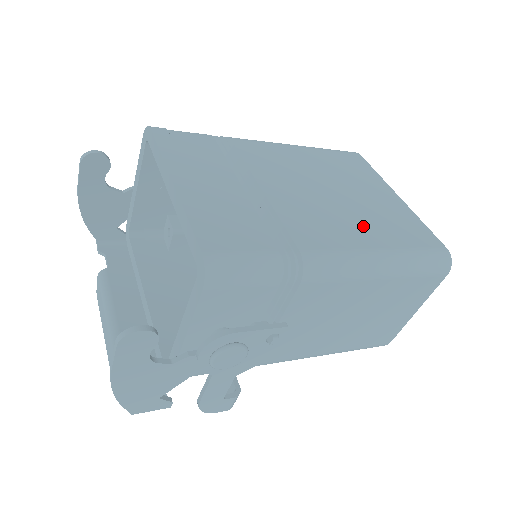
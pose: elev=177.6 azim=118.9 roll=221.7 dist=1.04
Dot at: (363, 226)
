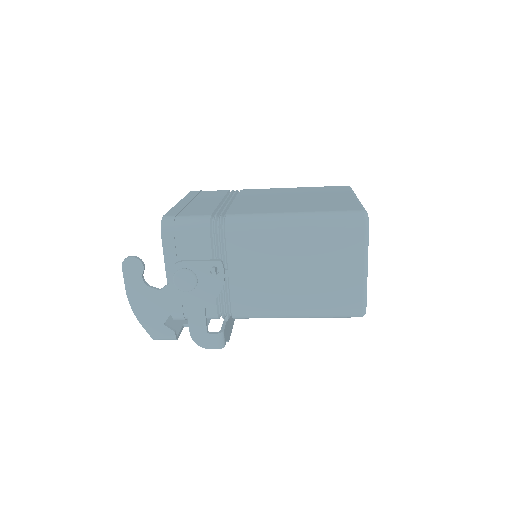
Dot at: (294, 206)
